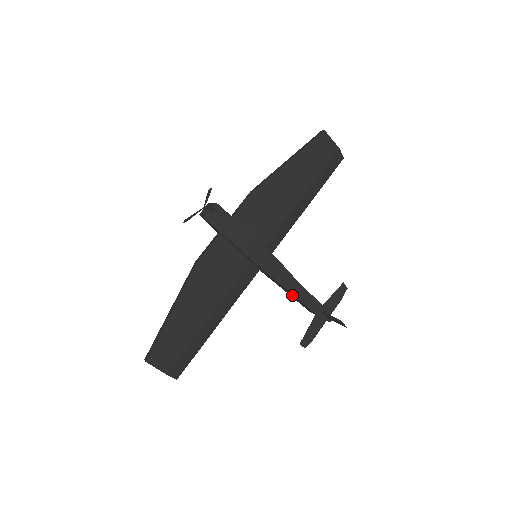
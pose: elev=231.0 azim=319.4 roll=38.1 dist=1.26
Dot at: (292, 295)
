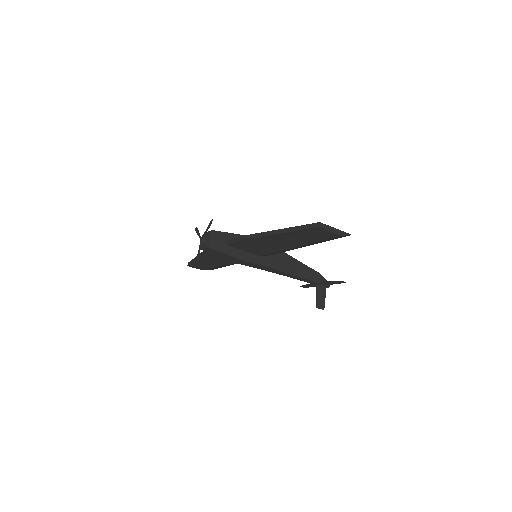
Dot at: occluded
